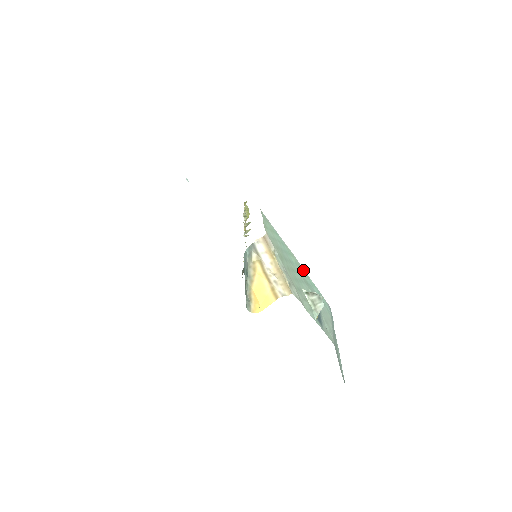
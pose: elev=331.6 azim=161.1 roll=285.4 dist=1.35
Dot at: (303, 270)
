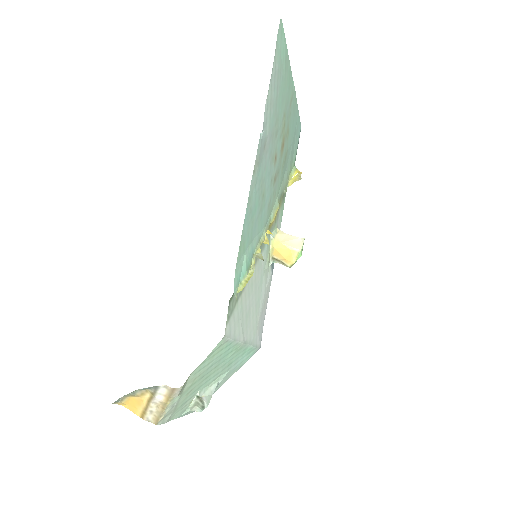
Dot at: (245, 347)
